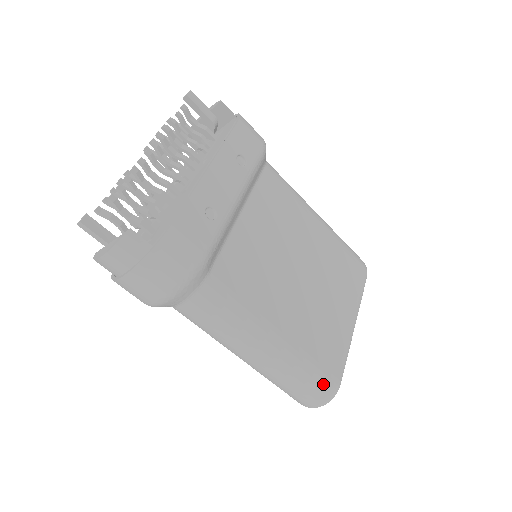
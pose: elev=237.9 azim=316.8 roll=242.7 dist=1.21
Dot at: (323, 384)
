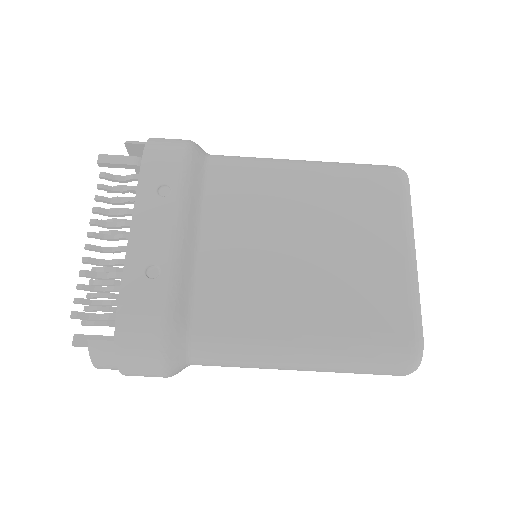
Dot at: (394, 351)
